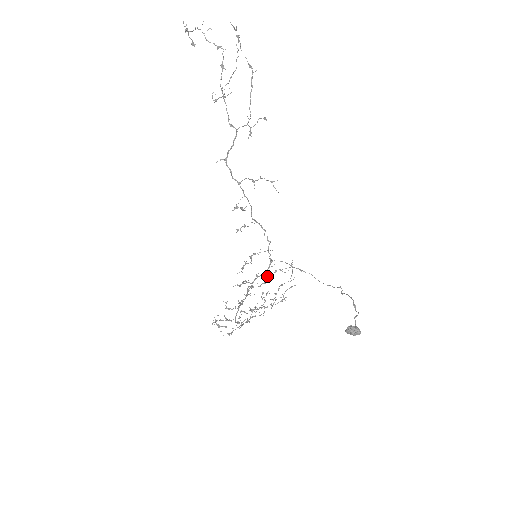
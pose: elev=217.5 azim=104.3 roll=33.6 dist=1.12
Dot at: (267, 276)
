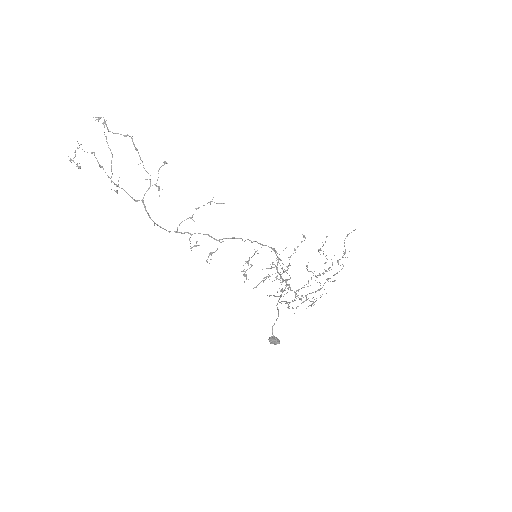
Dot at: occluded
